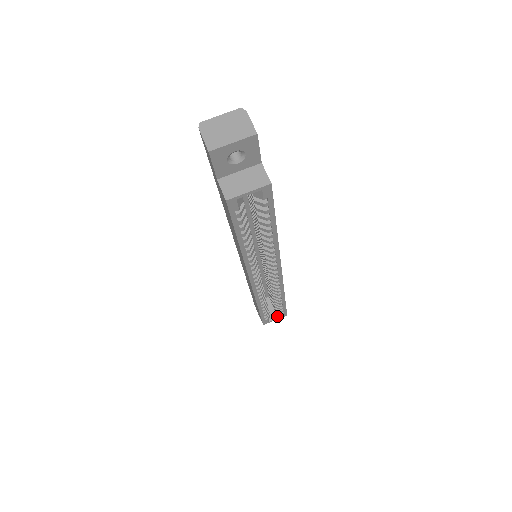
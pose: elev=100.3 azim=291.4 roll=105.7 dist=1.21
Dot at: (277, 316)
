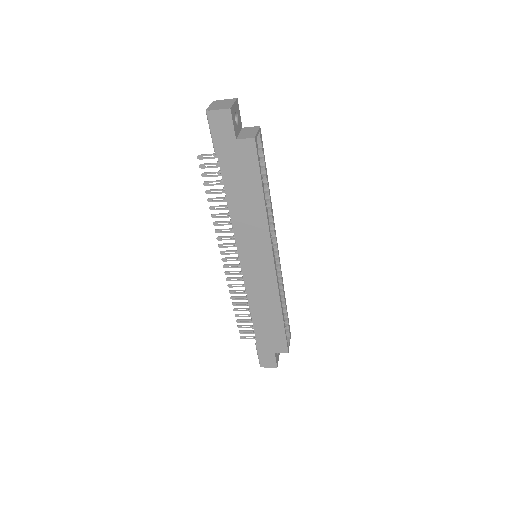
Dot at: (288, 339)
